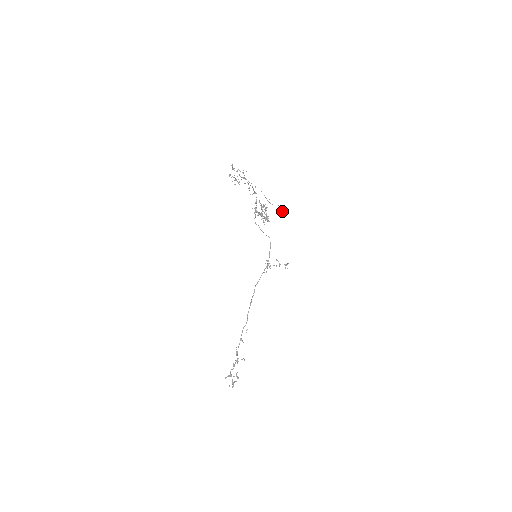
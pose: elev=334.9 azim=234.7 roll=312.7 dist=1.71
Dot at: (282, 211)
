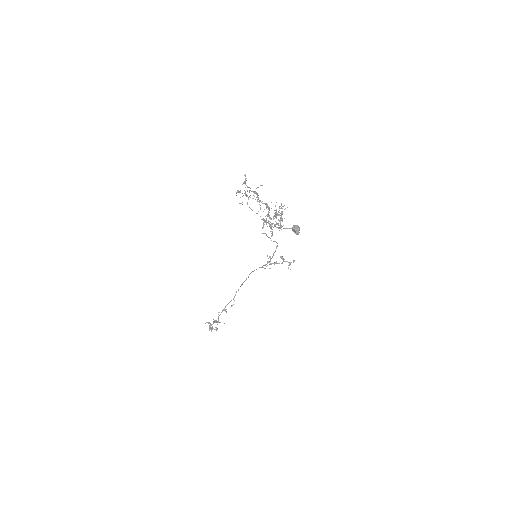
Dot at: (296, 233)
